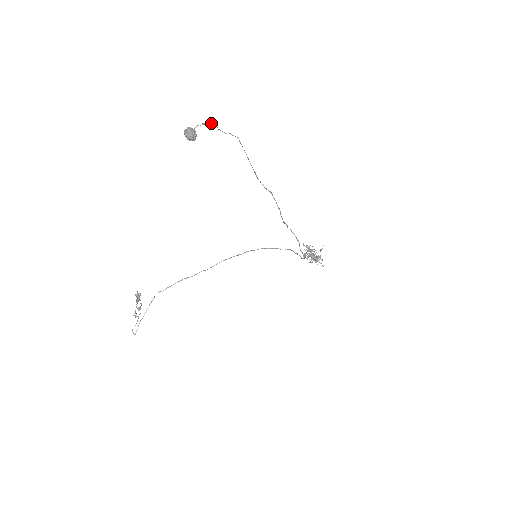
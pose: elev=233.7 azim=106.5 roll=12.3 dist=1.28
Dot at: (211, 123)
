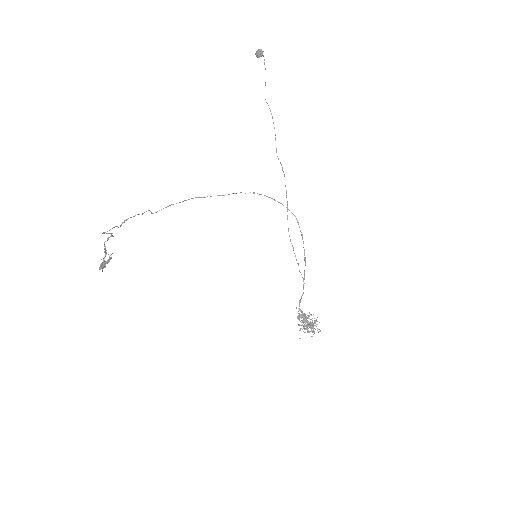
Dot at: occluded
